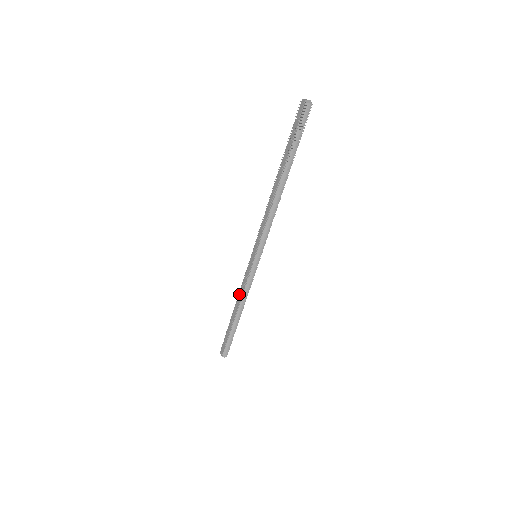
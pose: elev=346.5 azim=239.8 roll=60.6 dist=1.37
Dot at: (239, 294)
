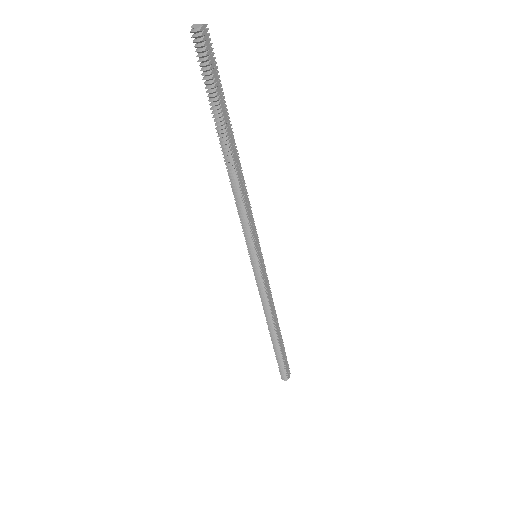
Dot at: occluded
